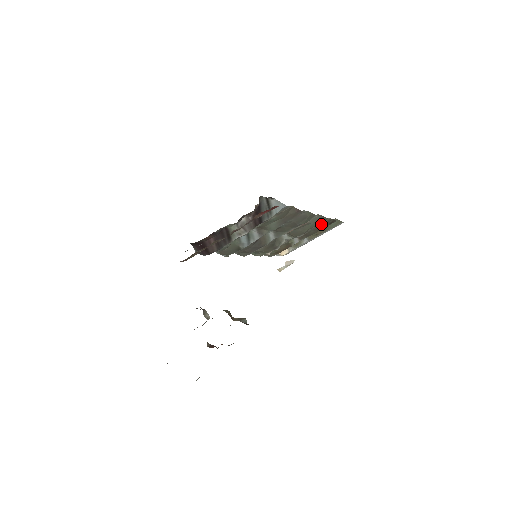
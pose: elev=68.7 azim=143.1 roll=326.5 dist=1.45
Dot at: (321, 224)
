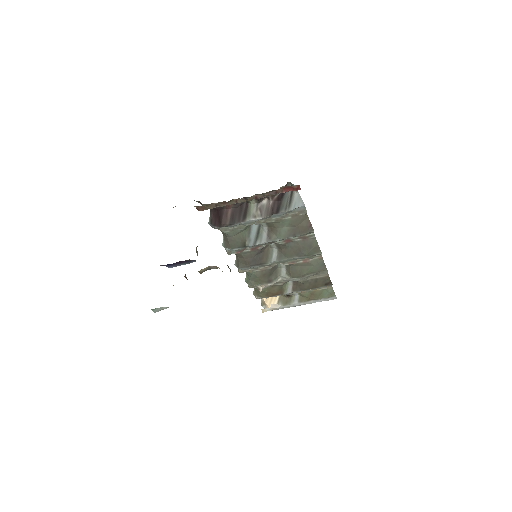
Dot at: (318, 279)
